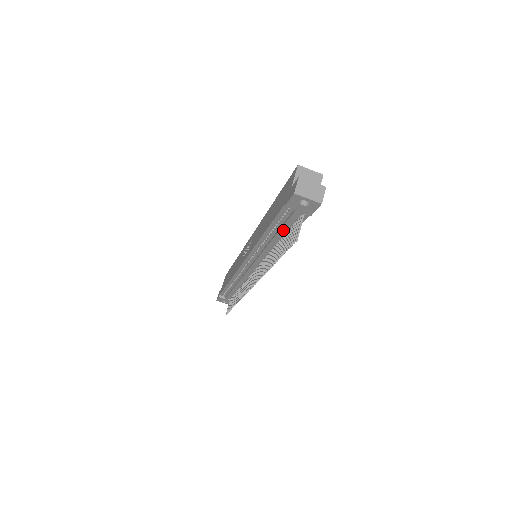
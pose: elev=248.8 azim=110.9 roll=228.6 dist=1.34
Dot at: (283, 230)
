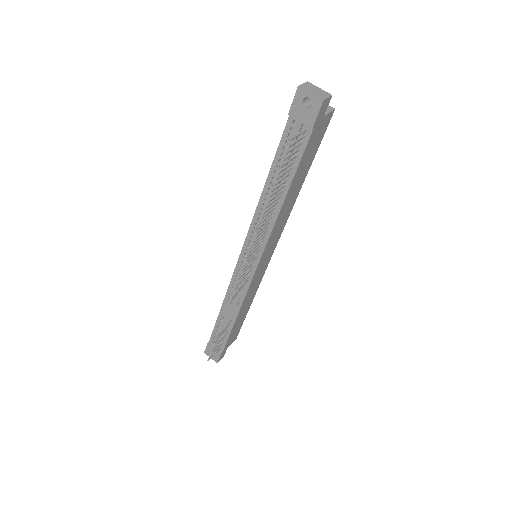
Dot at: (284, 166)
